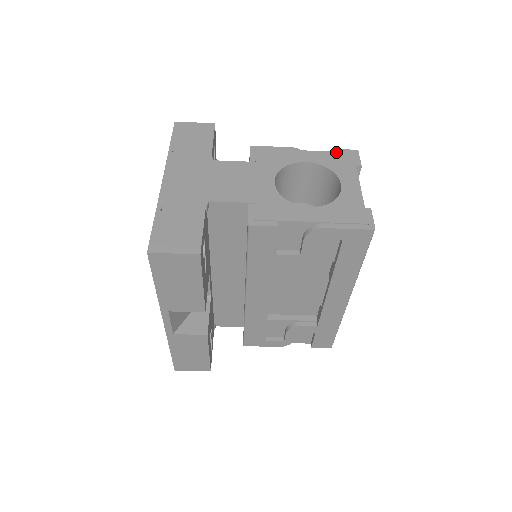
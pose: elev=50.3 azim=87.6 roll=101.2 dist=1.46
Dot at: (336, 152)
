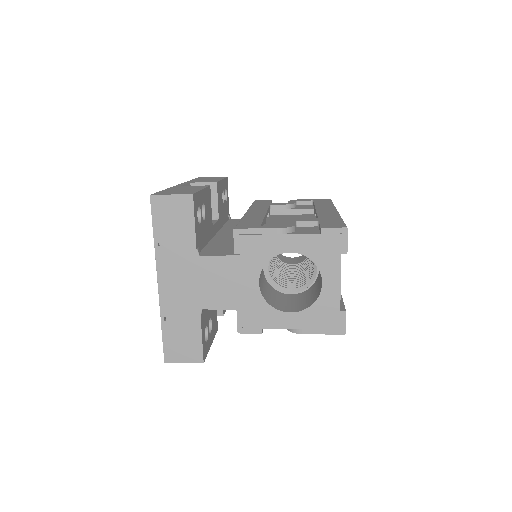
Dot at: (323, 235)
